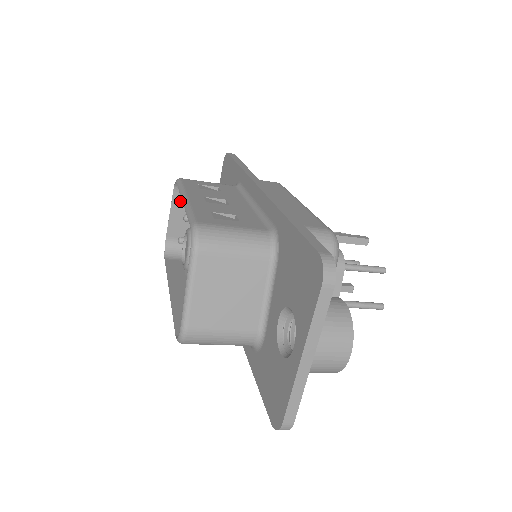
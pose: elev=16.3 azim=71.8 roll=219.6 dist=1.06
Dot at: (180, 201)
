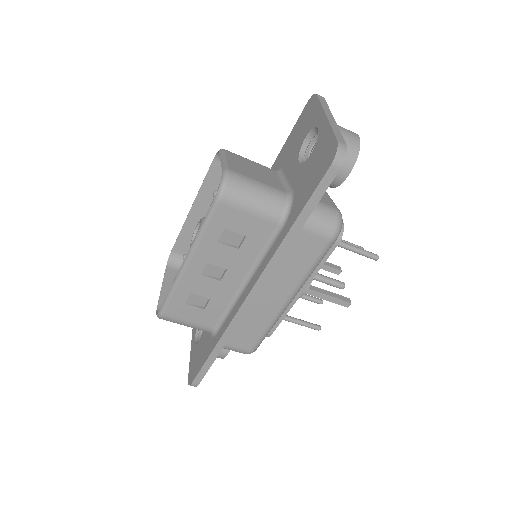
Dot at: (171, 277)
